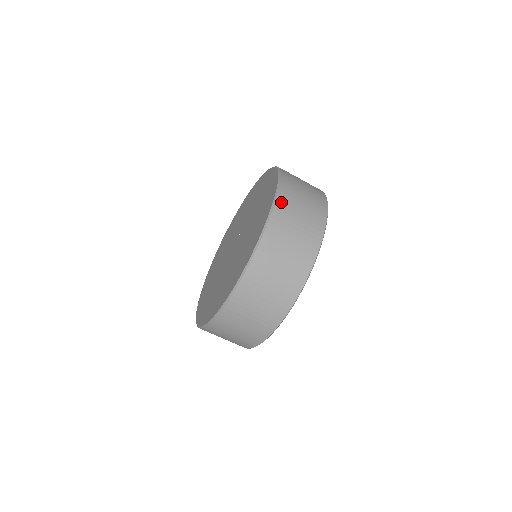
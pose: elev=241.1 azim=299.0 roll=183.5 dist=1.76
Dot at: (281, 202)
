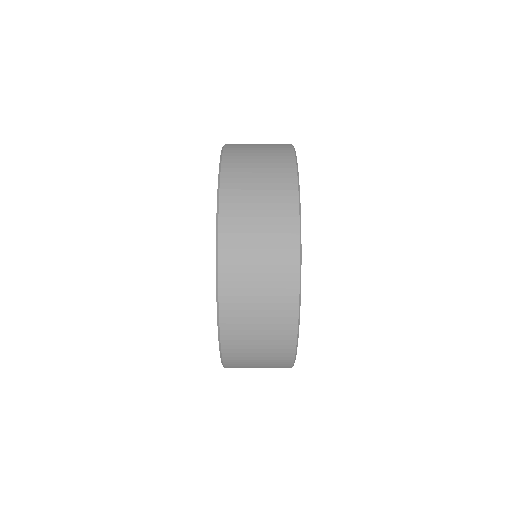
Dot at: (232, 144)
